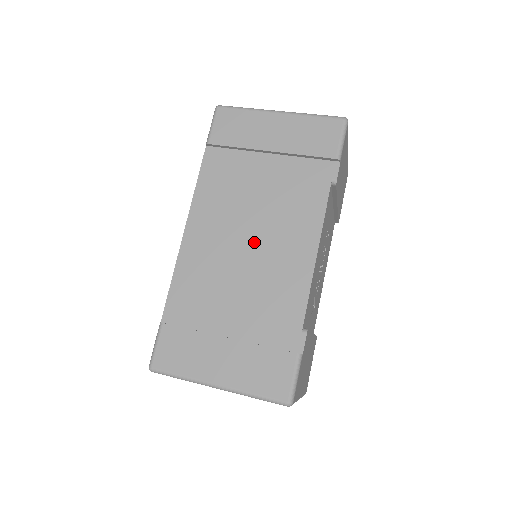
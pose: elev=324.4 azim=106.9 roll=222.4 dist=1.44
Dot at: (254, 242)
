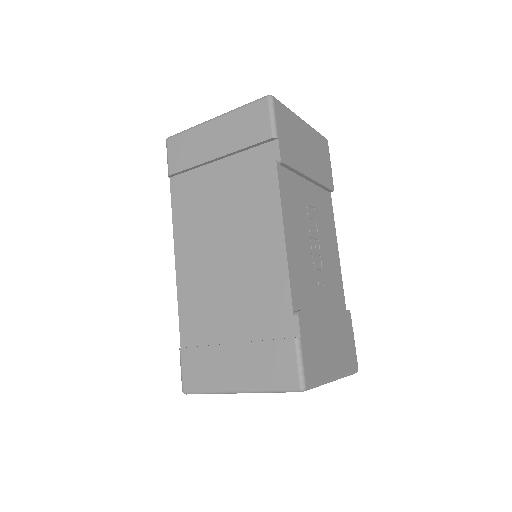
Dot at: (230, 247)
